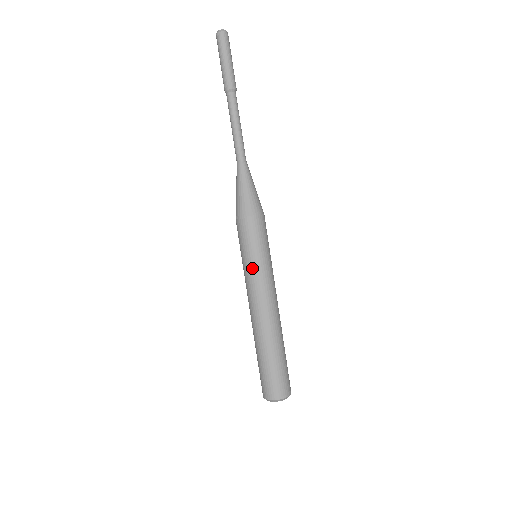
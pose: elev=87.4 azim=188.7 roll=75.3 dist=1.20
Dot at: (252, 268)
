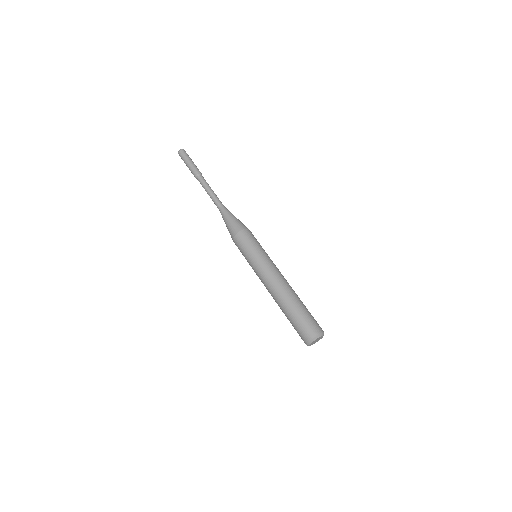
Dot at: (263, 256)
